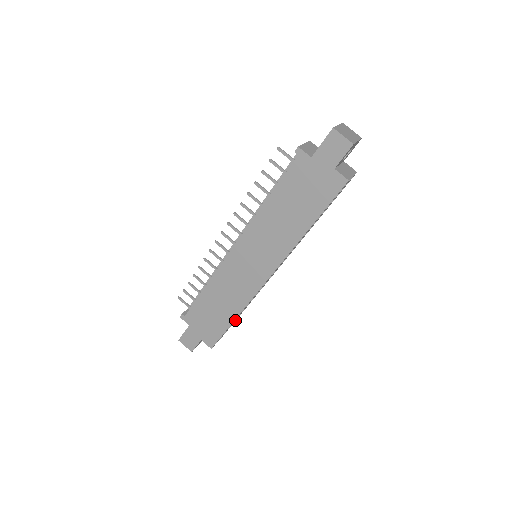
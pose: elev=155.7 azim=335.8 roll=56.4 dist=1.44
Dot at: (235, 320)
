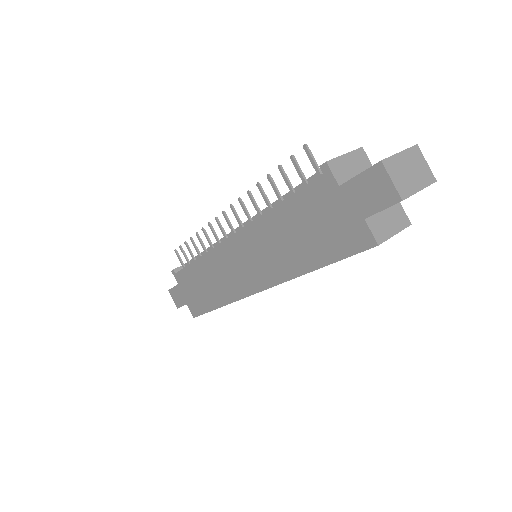
Dot at: occluded
